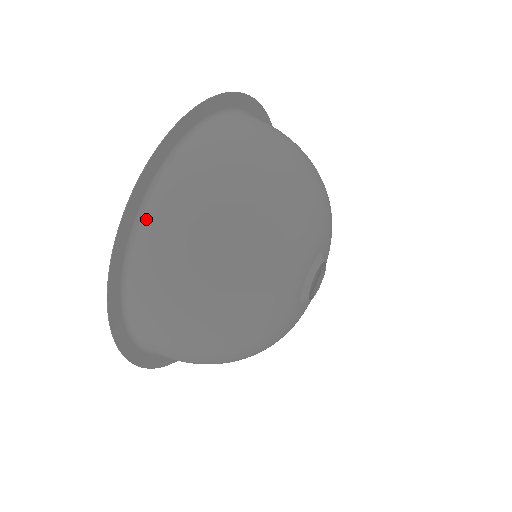
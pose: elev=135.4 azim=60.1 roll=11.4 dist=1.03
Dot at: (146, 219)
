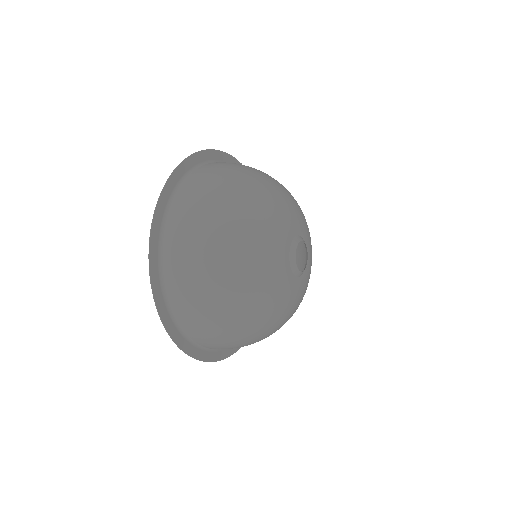
Dot at: (189, 178)
